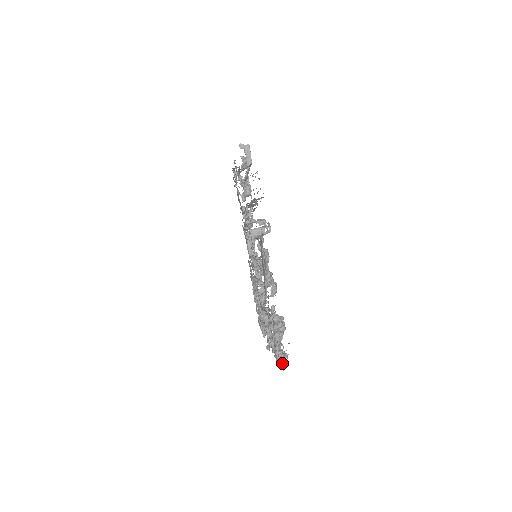
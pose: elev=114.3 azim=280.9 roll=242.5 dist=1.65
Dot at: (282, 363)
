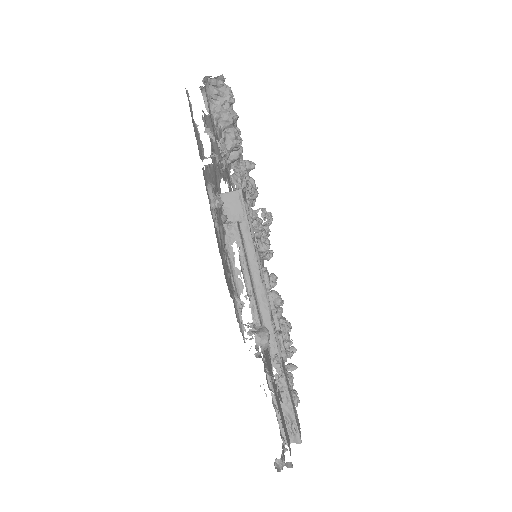
Dot at: occluded
